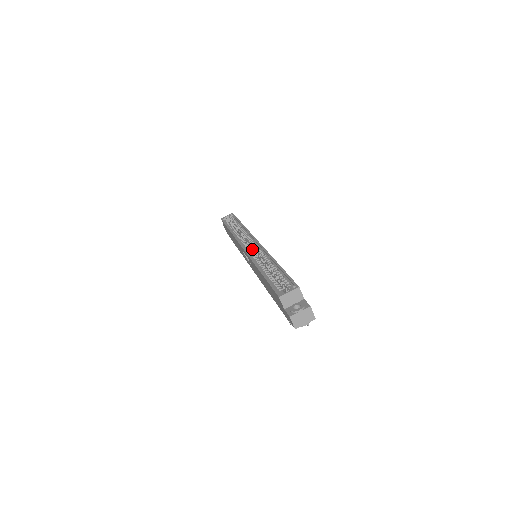
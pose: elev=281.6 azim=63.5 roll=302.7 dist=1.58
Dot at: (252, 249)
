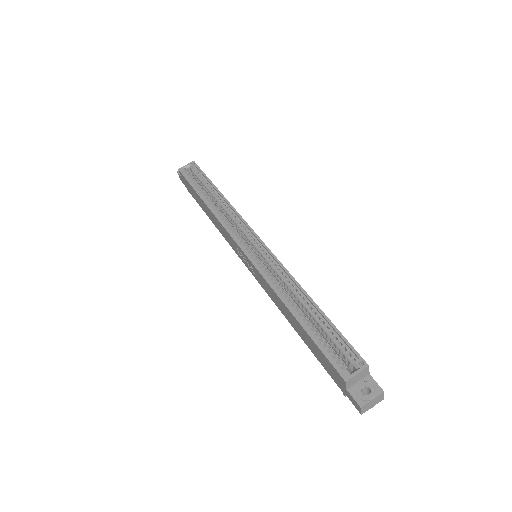
Dot at: occluded
